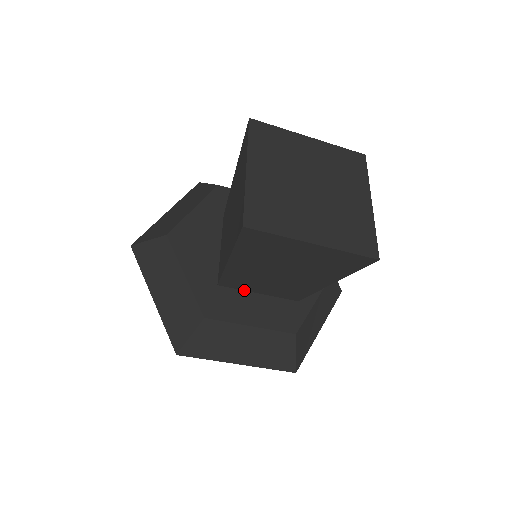
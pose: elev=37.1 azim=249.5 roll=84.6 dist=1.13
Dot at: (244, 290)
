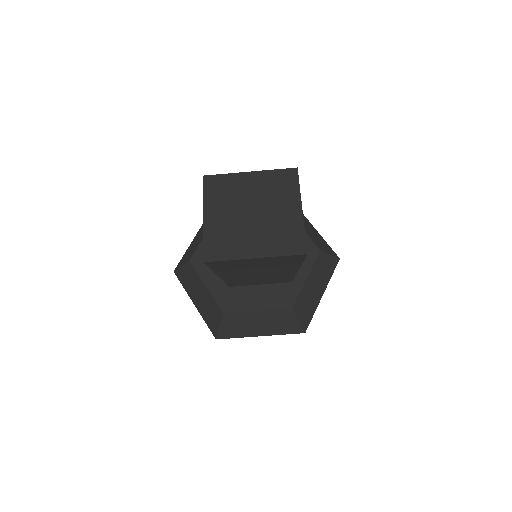
Dot at: (249, 285)
